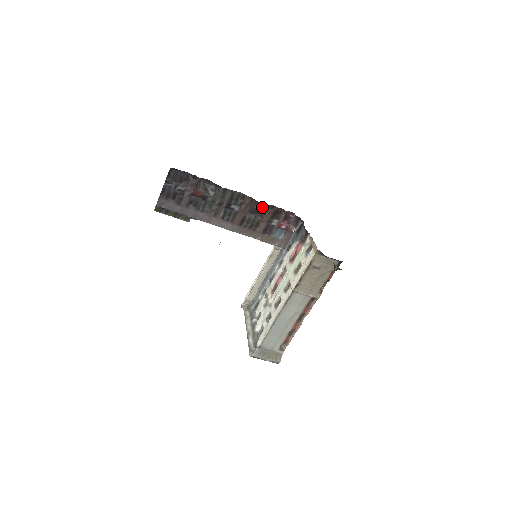
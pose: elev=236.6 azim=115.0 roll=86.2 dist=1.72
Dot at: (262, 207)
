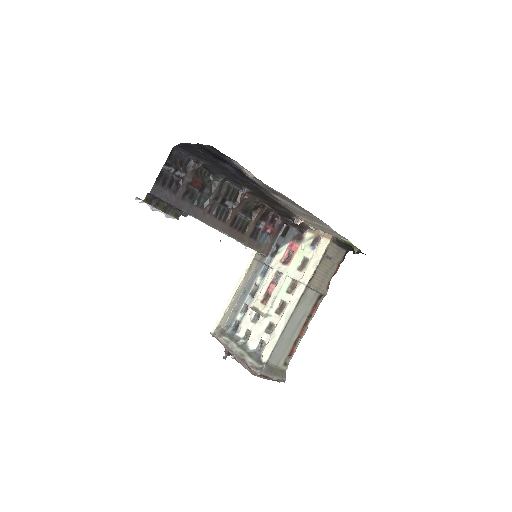
Dot at: (254, 205)
